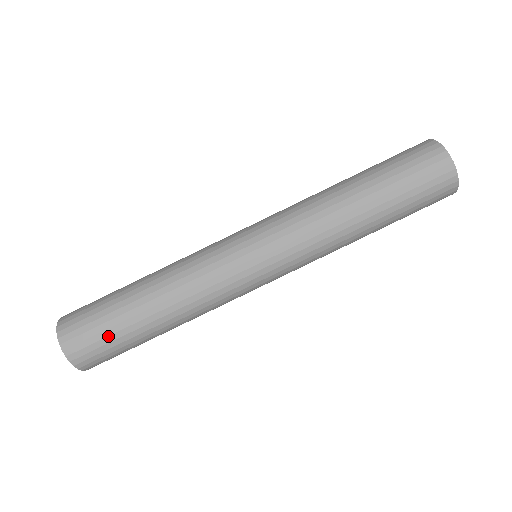
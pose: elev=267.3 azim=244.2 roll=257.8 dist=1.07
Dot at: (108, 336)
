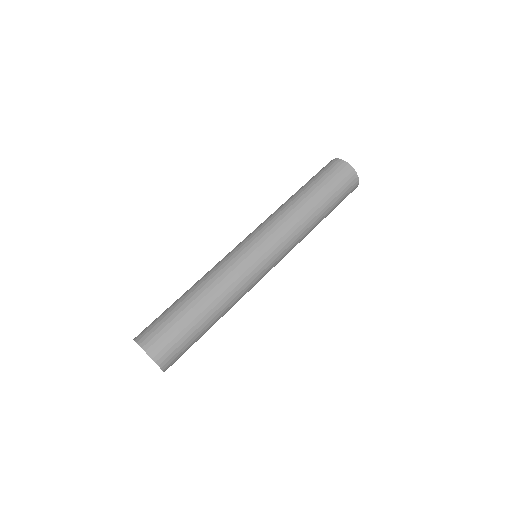
Dot at: (169, 323)
